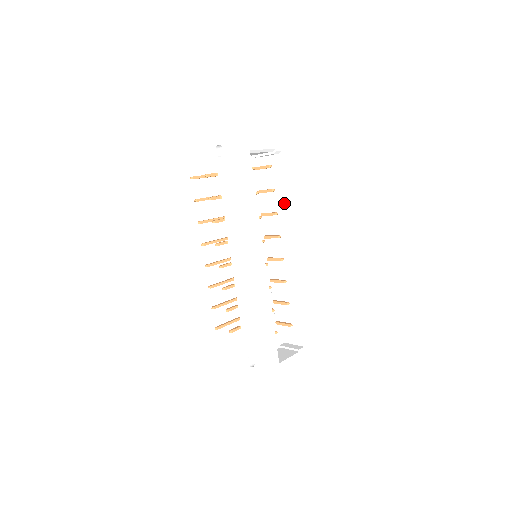
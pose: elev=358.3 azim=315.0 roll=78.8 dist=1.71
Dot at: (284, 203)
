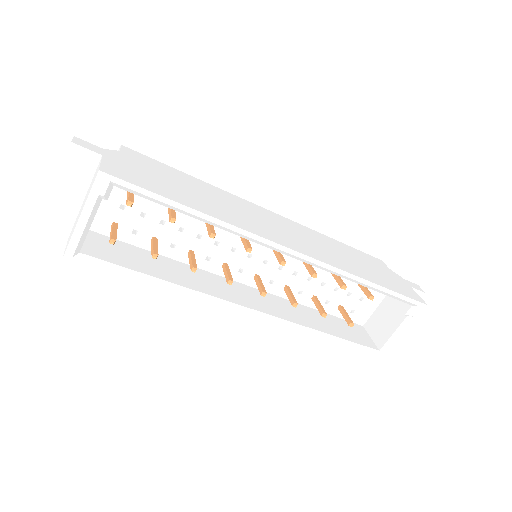
Dot at: (205, 221)
